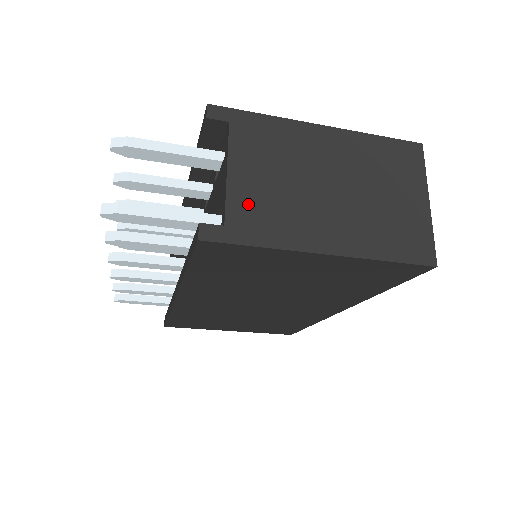
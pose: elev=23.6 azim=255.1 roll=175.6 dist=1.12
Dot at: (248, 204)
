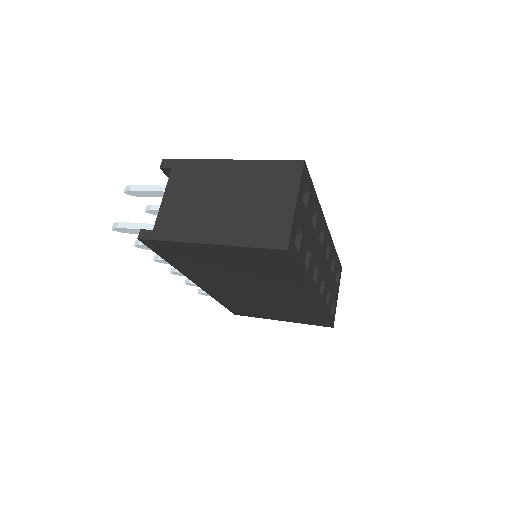
Dot at: (169, 216)
